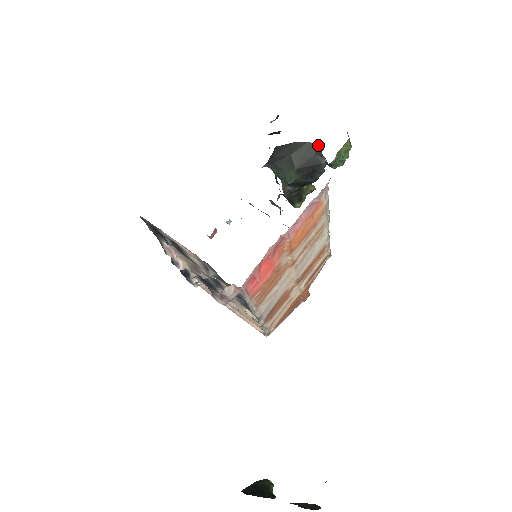
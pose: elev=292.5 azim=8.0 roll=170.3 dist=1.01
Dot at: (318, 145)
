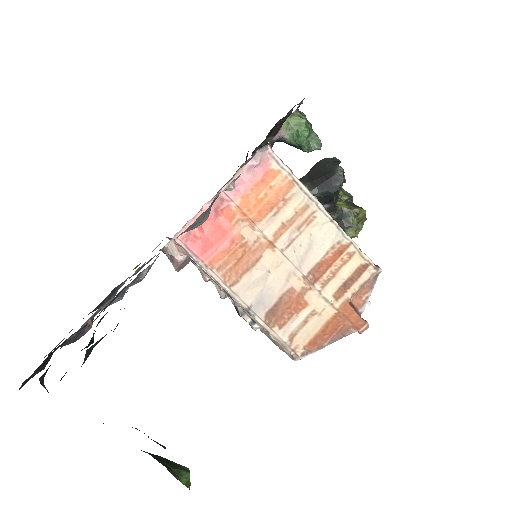
Dot at: (332, 158)
